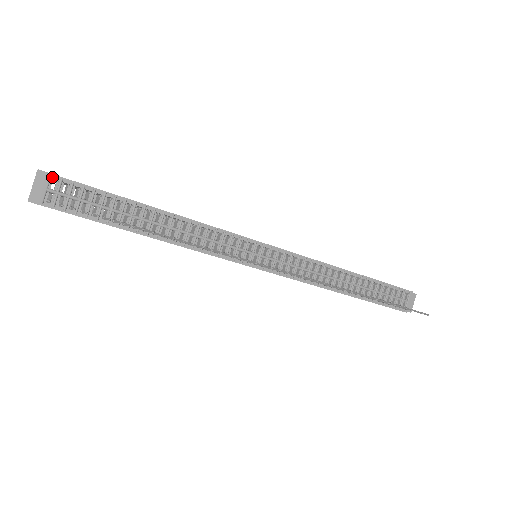
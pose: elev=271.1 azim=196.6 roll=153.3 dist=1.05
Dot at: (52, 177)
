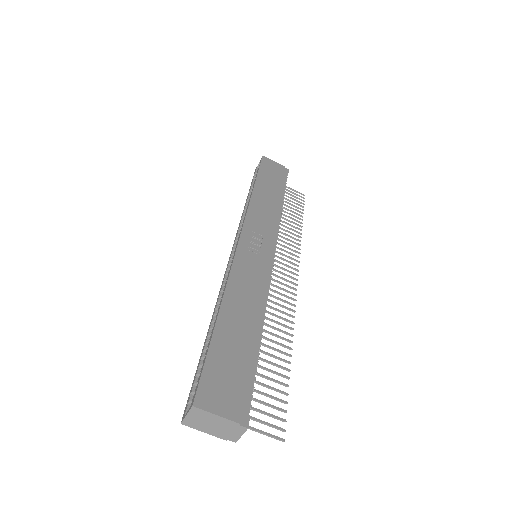
Dot at: (248, 415)
